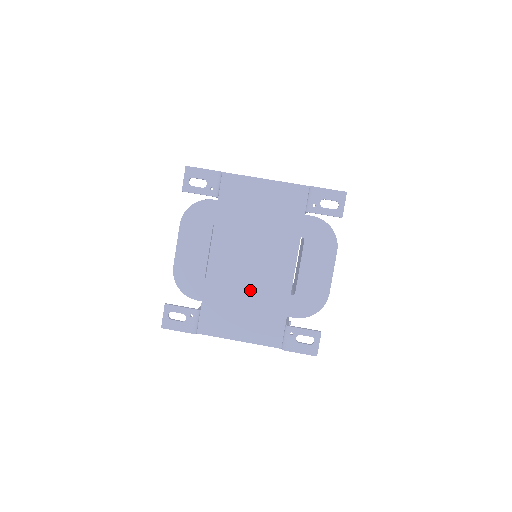
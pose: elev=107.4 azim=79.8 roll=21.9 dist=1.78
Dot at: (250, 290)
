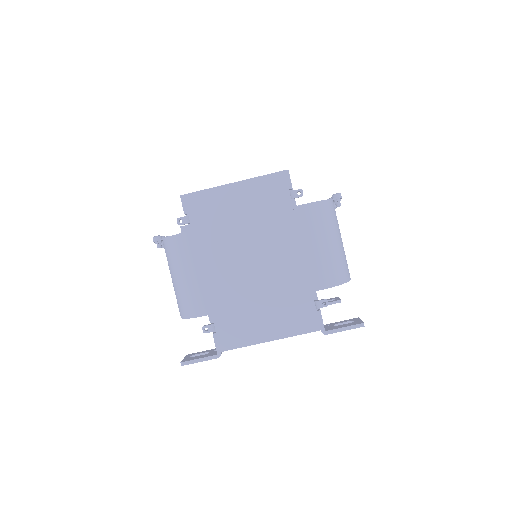
Dot at: occluded
